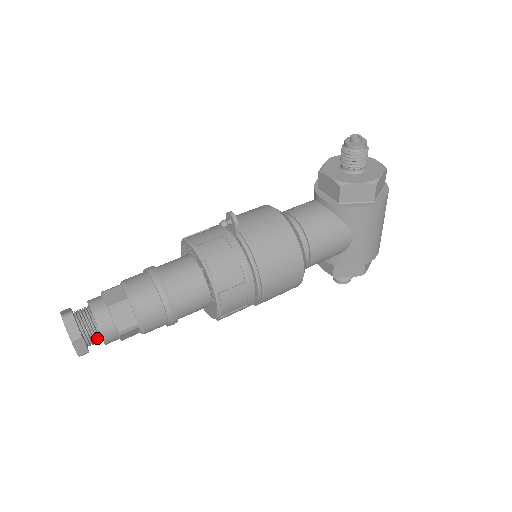
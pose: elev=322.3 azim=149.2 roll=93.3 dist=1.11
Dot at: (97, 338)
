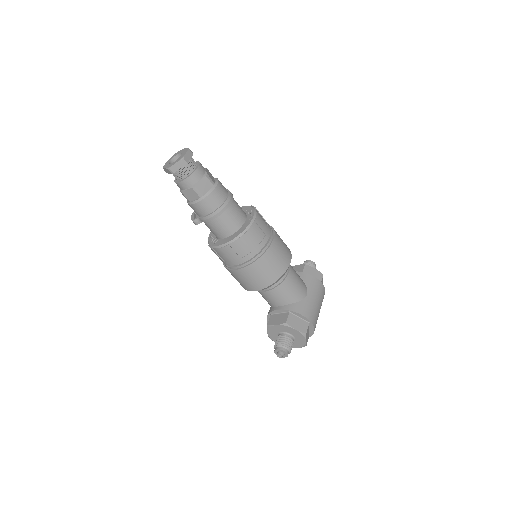
Dot at: (192, 167)
